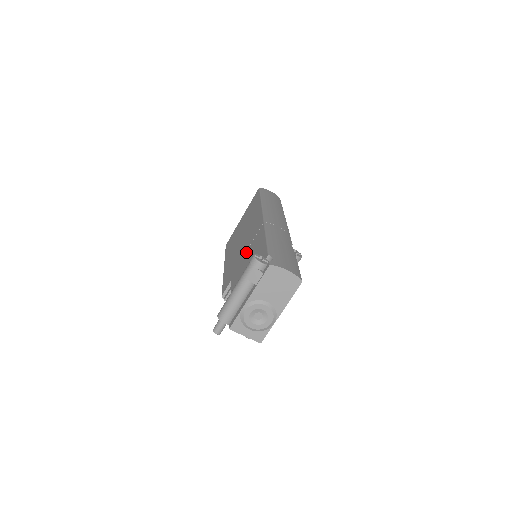
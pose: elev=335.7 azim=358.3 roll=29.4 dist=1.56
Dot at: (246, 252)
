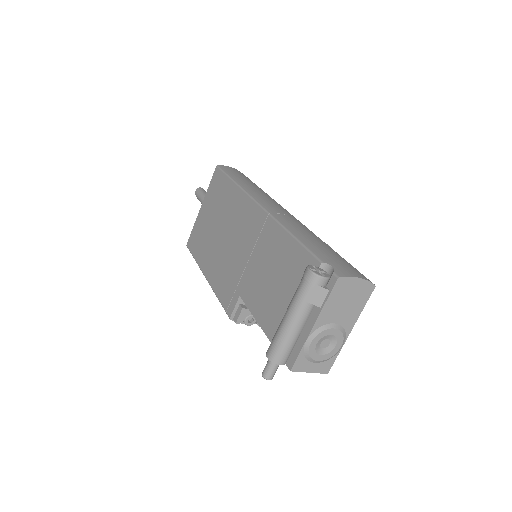
Dot at: (252, 256)
